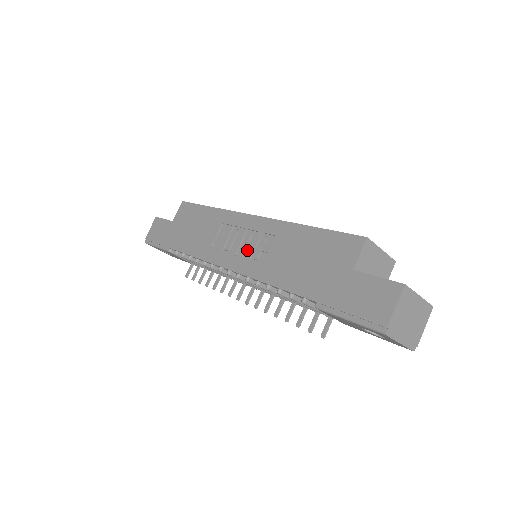
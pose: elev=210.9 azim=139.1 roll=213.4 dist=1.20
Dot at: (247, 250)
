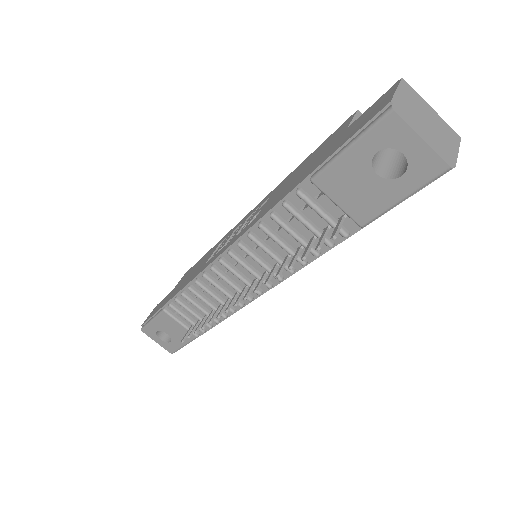
Dot at: occluded
